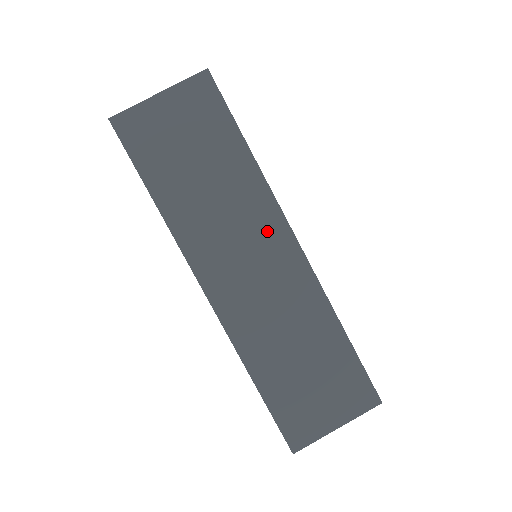
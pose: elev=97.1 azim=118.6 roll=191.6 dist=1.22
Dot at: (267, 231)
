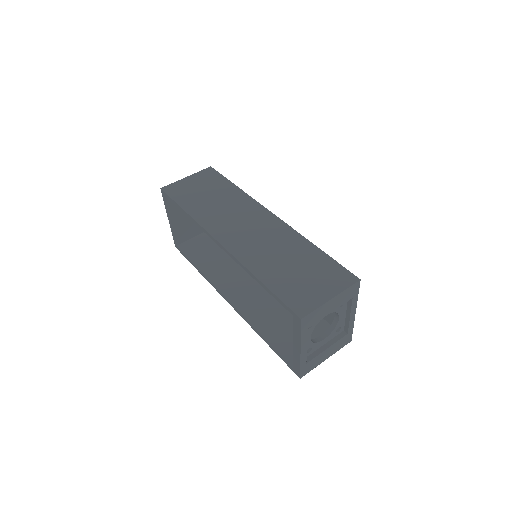
Dot at: (253, 212)
